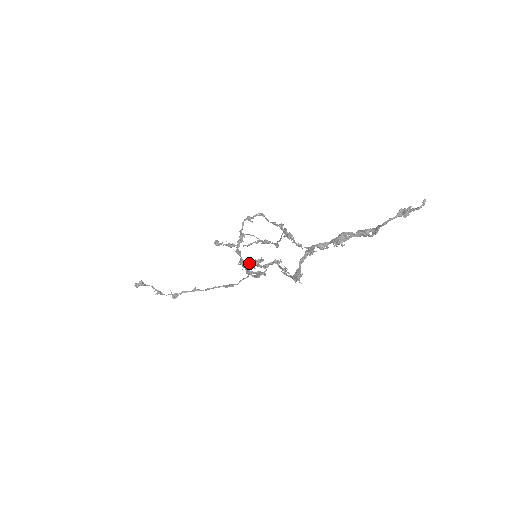
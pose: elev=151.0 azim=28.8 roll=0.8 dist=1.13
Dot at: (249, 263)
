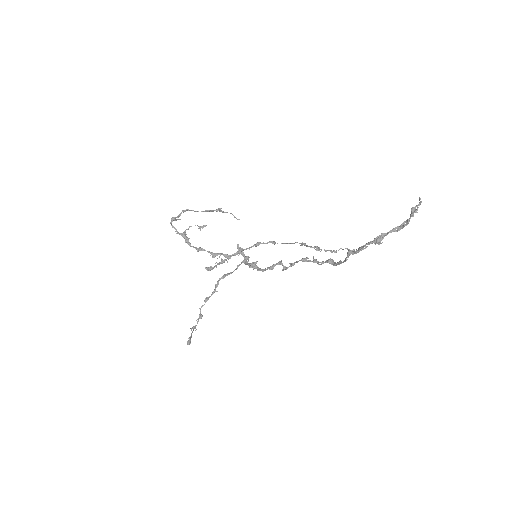
Dot at: (270, 269)
